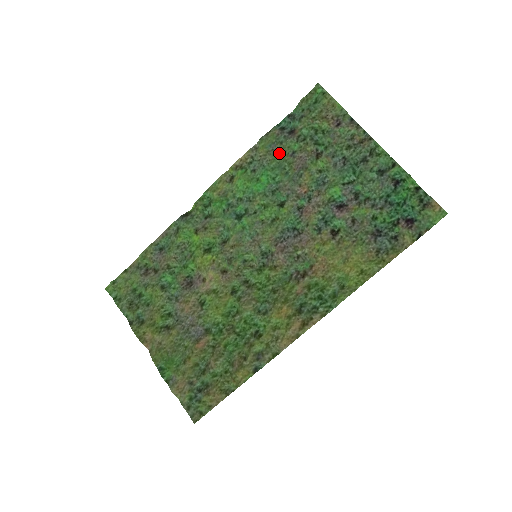
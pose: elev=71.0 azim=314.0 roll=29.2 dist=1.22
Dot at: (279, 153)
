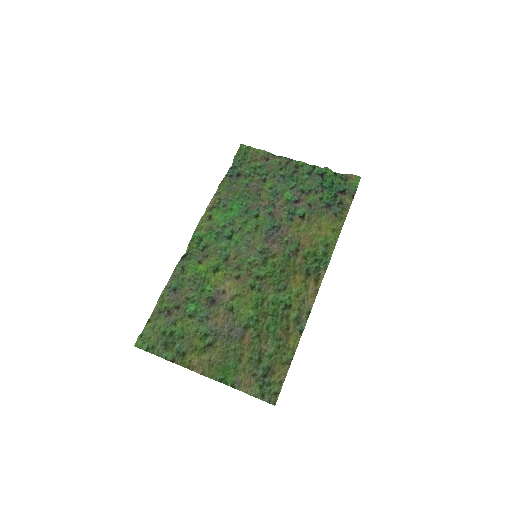
Dot at: (237, 189)
